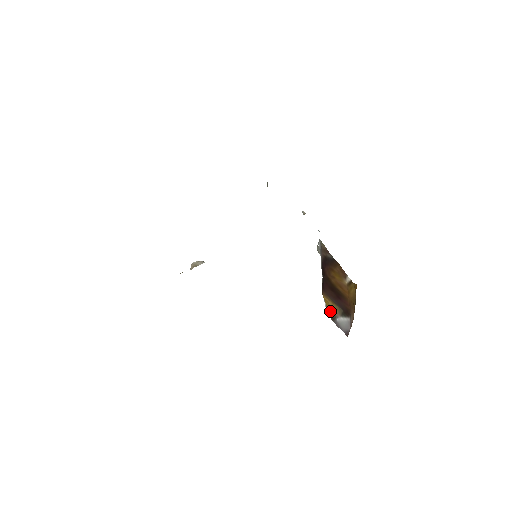
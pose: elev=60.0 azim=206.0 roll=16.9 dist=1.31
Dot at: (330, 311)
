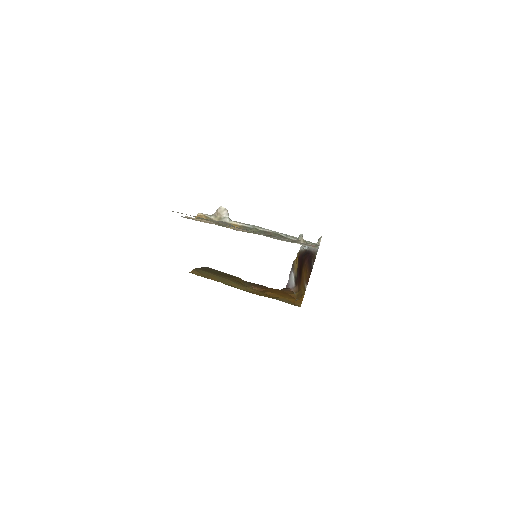
Dot at: (295, 262)
